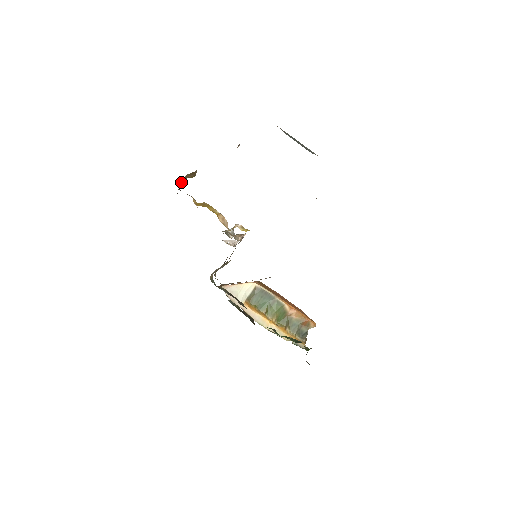
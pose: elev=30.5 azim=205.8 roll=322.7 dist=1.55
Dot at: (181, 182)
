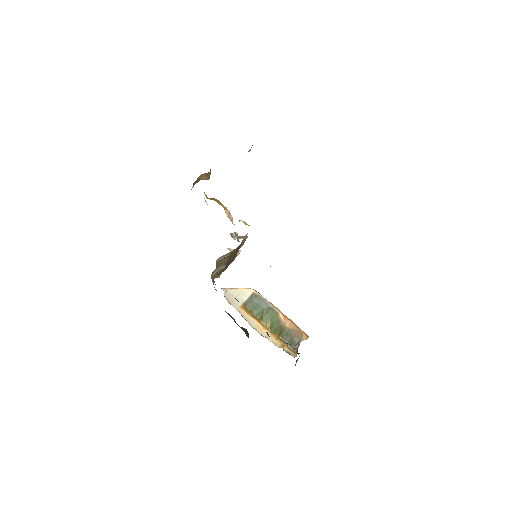
Dot at: (196, 180)
